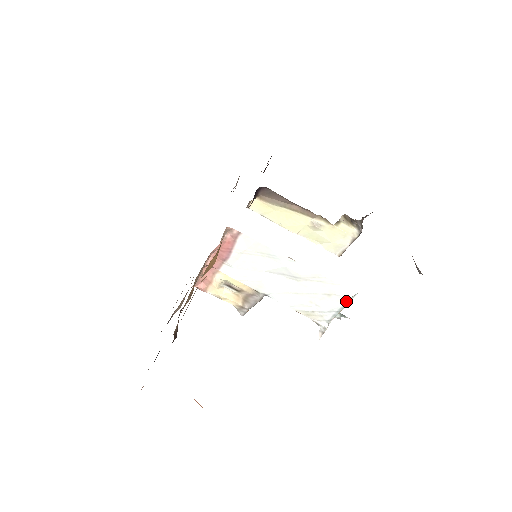
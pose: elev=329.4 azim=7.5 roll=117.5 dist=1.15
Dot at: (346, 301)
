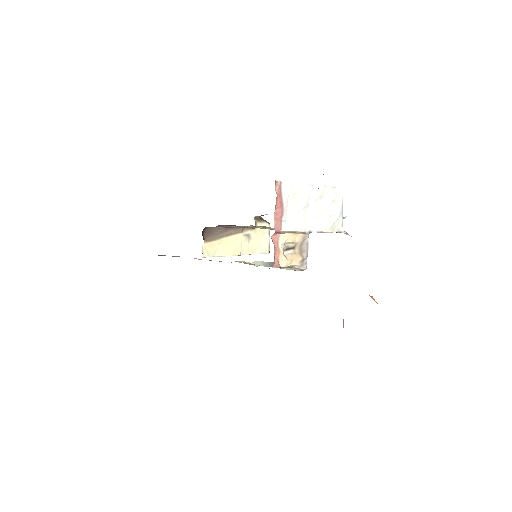
Dot at: (342, 199)
